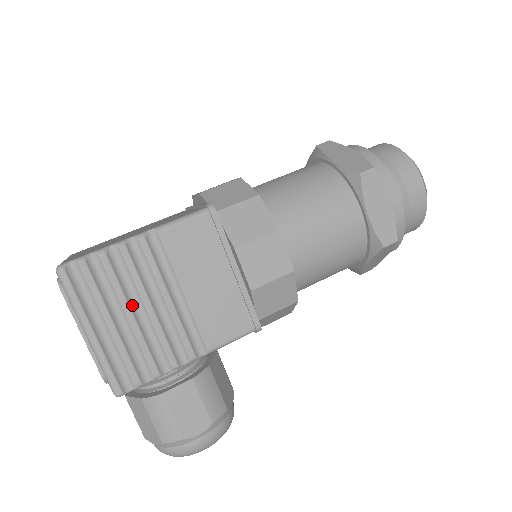
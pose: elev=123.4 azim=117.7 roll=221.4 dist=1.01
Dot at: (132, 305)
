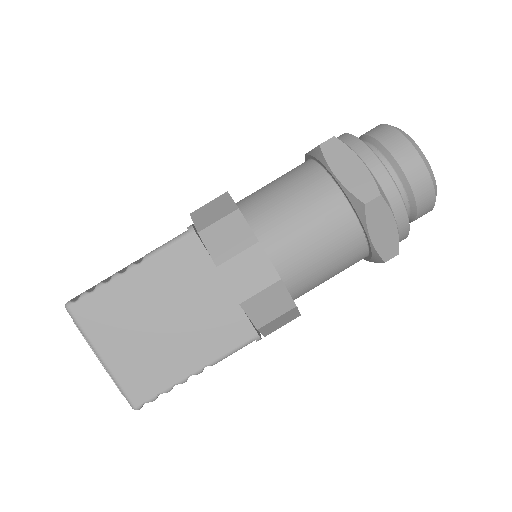
Dot at: occluded
